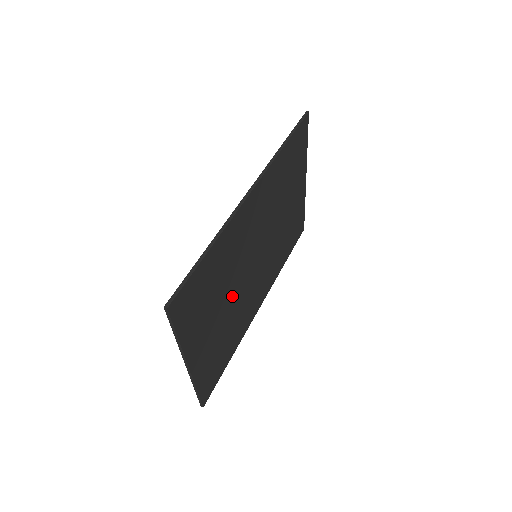
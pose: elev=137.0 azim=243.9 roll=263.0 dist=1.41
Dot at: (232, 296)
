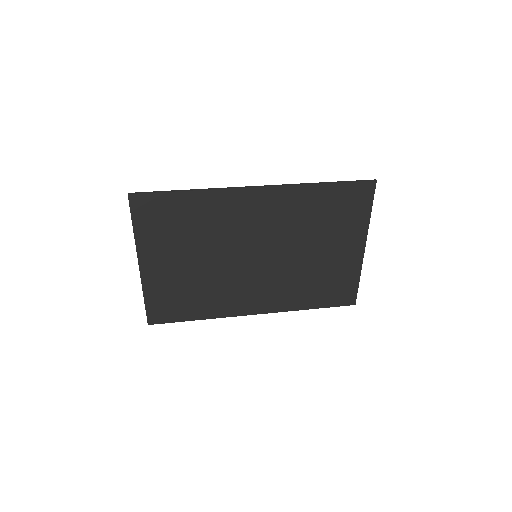
Dot at: (210, 260)
